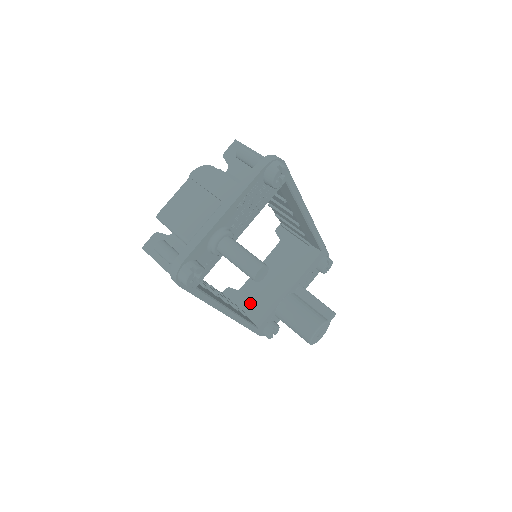
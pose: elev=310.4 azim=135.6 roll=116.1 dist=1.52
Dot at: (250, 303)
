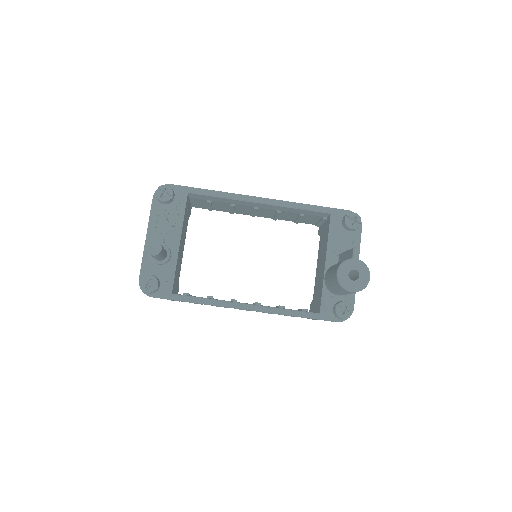
Dot at: (316, 301)
